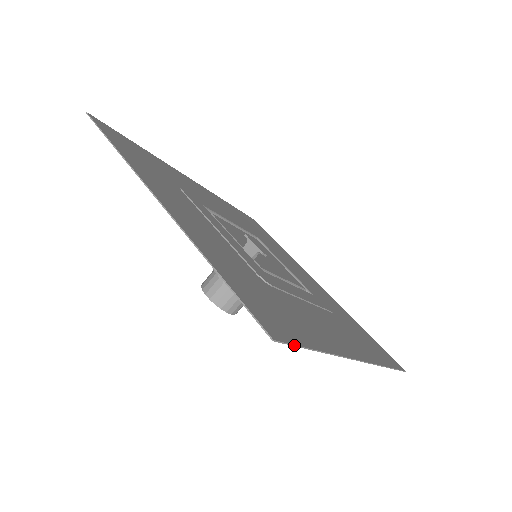
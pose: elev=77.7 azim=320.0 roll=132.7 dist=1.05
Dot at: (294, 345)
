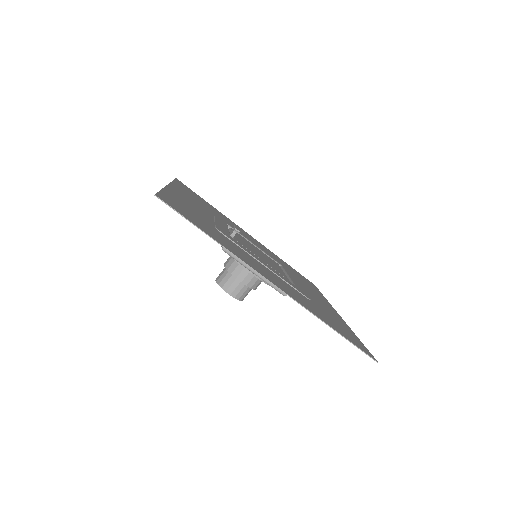
Dot at: (176, 211)
